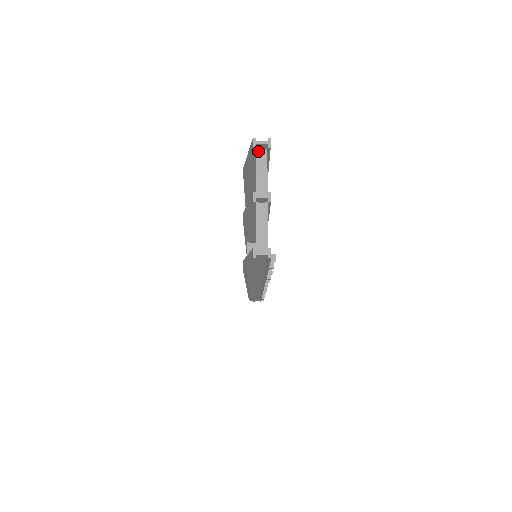
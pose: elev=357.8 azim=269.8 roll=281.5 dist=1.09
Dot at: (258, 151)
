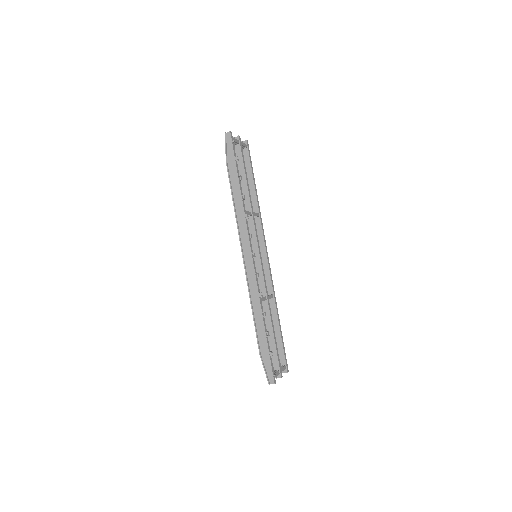
Dot at: occluded
